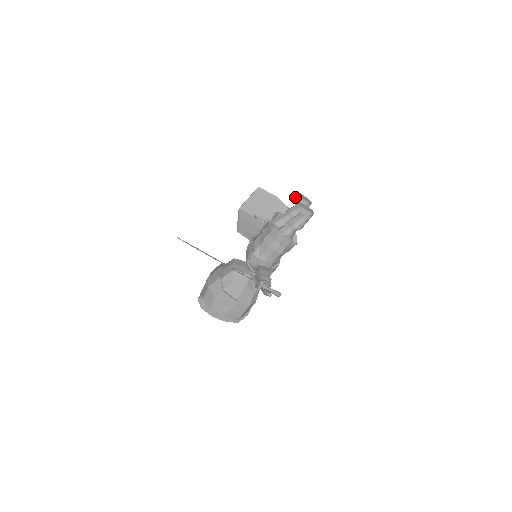
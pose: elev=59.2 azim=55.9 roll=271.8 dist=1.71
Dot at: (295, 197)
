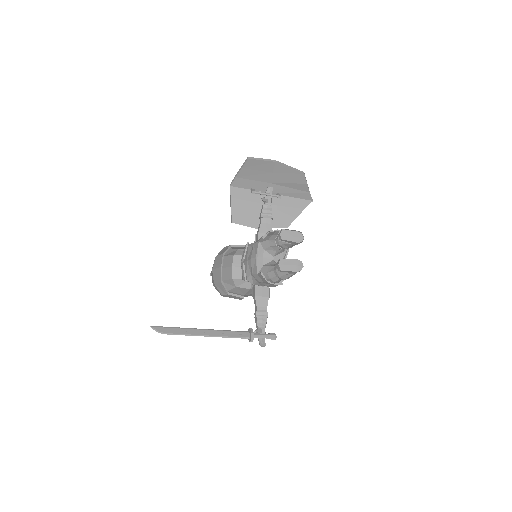
Dot at: (279, 240)
